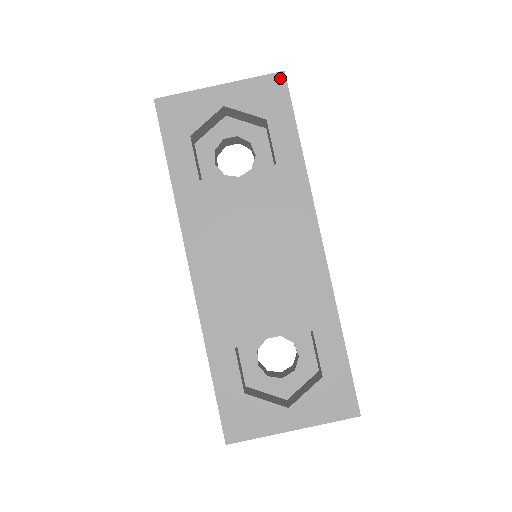
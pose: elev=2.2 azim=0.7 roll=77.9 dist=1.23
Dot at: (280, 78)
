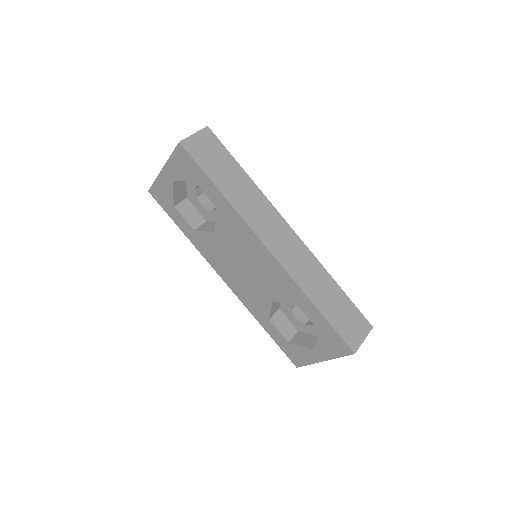
Dot at: (181, 149)
